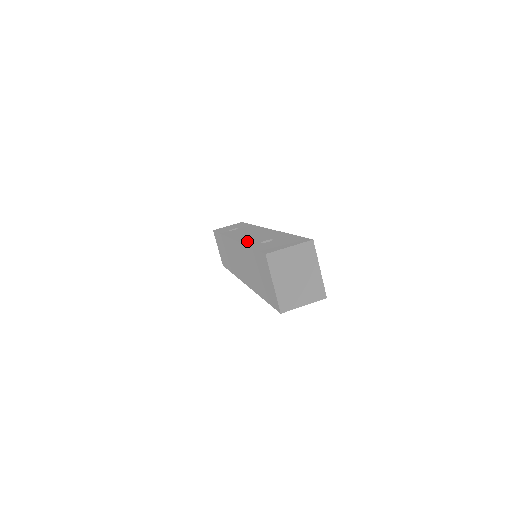
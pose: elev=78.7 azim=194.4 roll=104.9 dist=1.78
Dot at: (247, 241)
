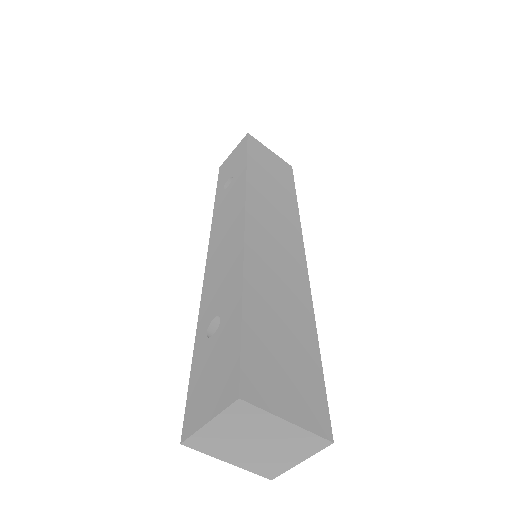
Dot at: (205, 298)
